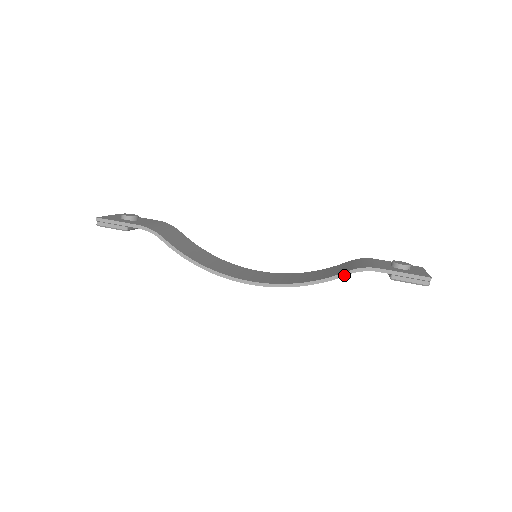
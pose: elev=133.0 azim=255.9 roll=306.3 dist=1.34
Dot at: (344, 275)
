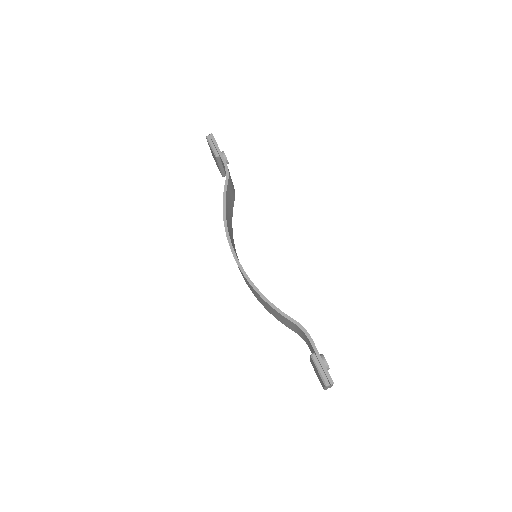
Dot at: (290, 319)
